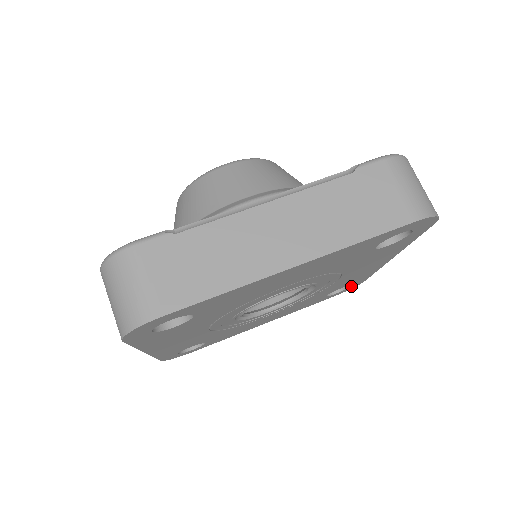
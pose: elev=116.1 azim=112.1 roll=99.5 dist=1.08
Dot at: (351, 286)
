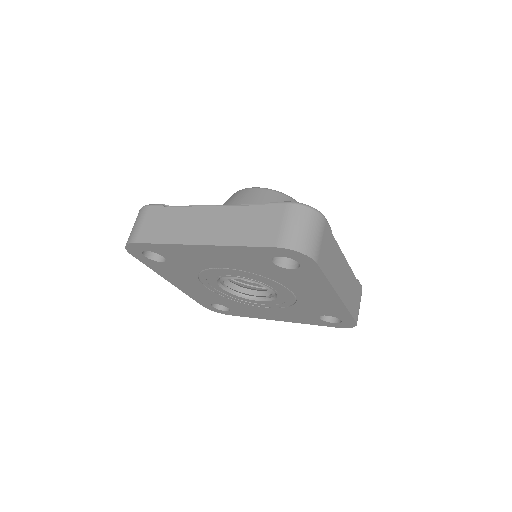
Dot at: (344, 321)
